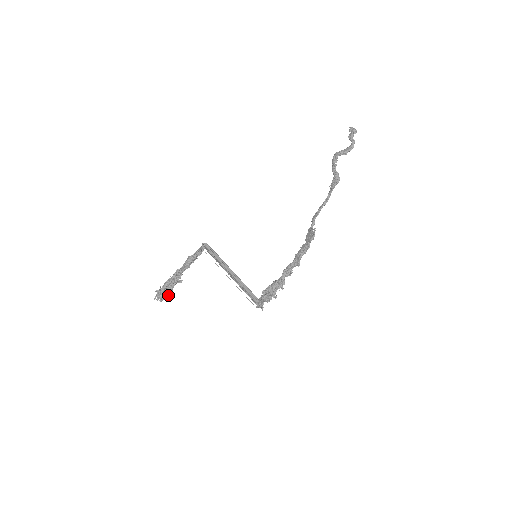
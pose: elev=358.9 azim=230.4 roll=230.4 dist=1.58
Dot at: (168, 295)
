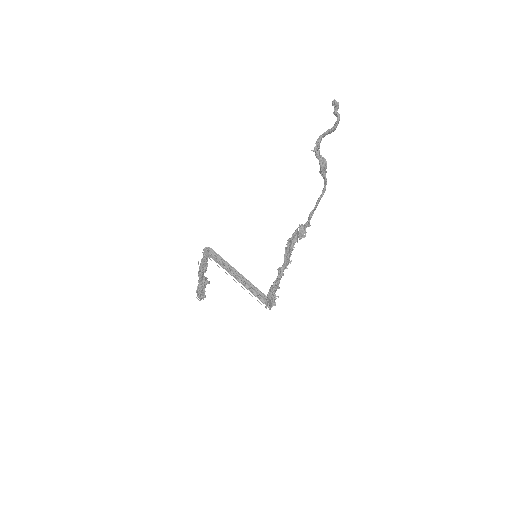
Dot at: (203, 295)
